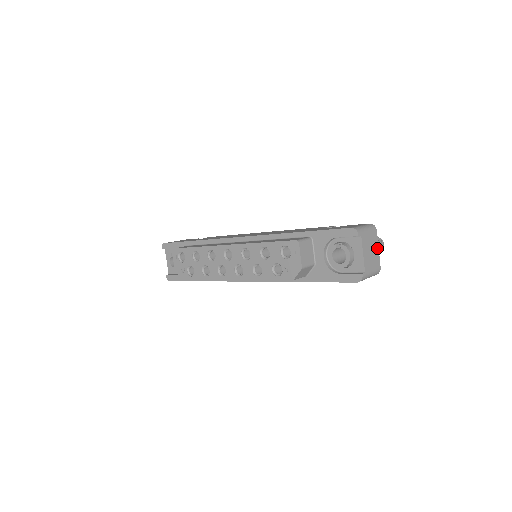
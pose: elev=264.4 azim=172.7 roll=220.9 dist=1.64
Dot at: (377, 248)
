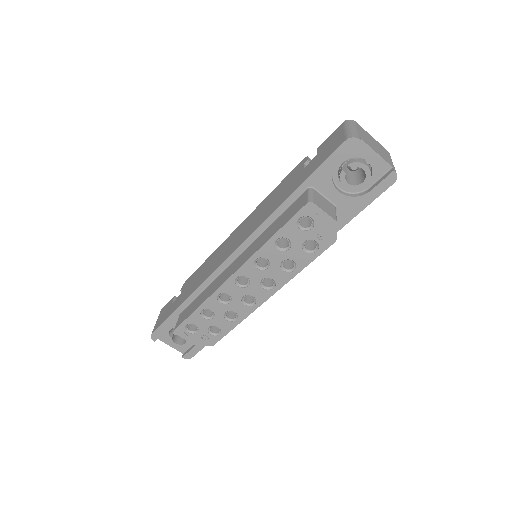
Dot at: (371, 137)
